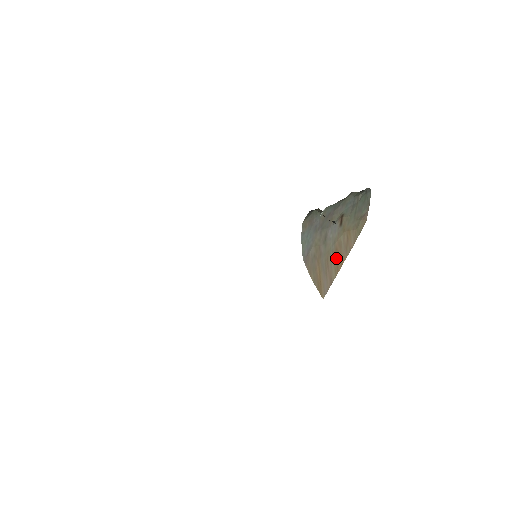
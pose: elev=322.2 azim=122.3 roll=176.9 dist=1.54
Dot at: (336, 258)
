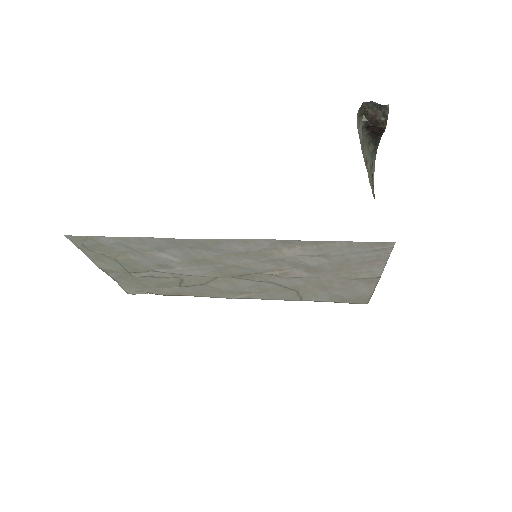
Dot at: occluded
